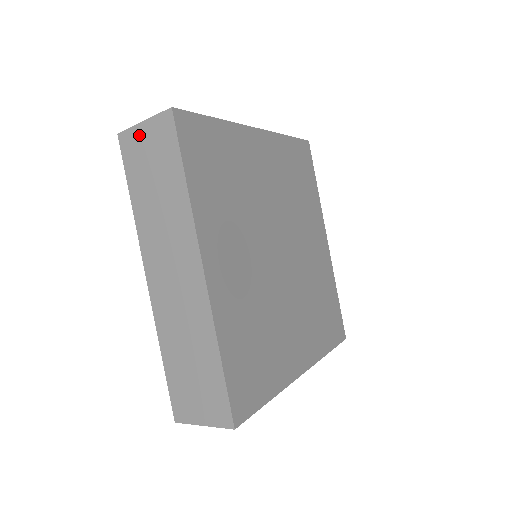
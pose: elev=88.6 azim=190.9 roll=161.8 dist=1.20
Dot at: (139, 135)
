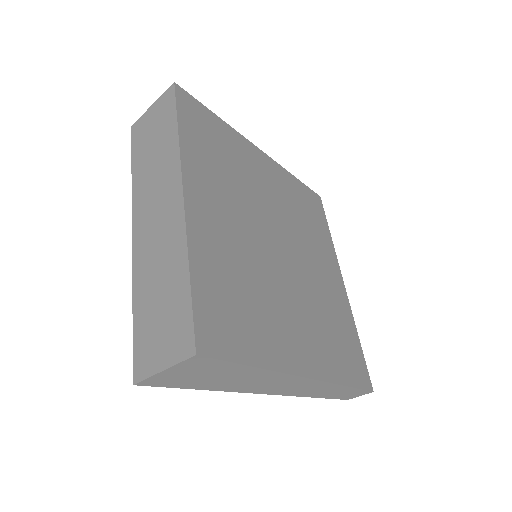
Dot at: (147, 117)
